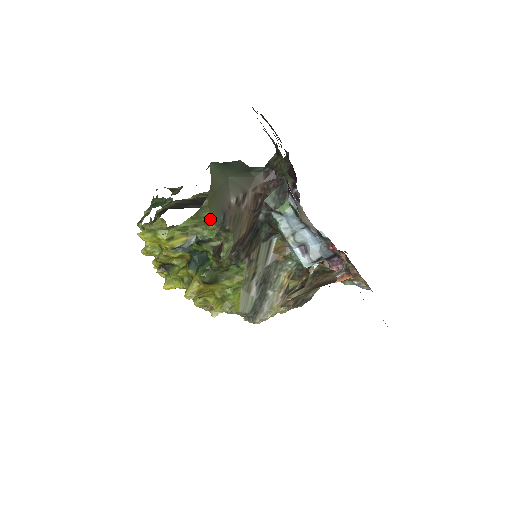
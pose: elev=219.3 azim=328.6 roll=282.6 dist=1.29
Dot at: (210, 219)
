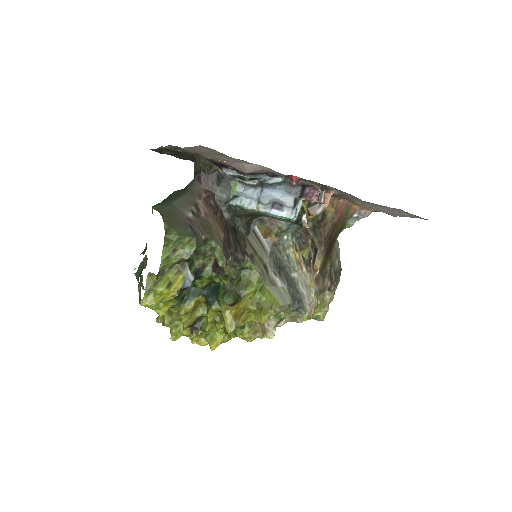
Dot at: (180, 235)
